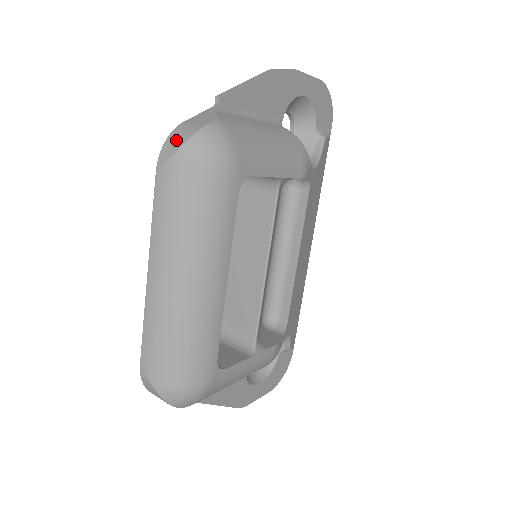
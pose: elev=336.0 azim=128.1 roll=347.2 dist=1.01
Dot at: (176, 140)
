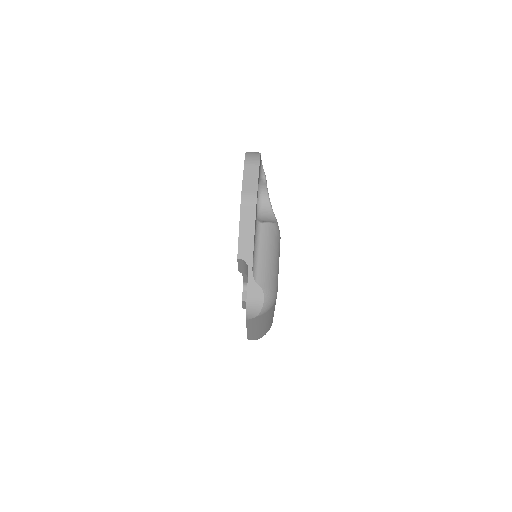
Dot at: (253, 312)
